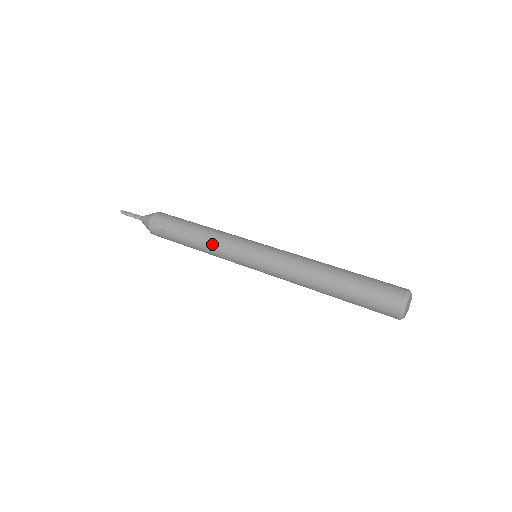
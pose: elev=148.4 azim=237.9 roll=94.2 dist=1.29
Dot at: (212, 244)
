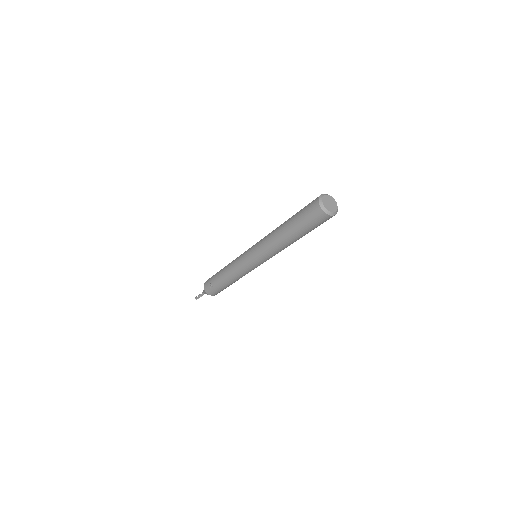
Dot at: (231, 268)
